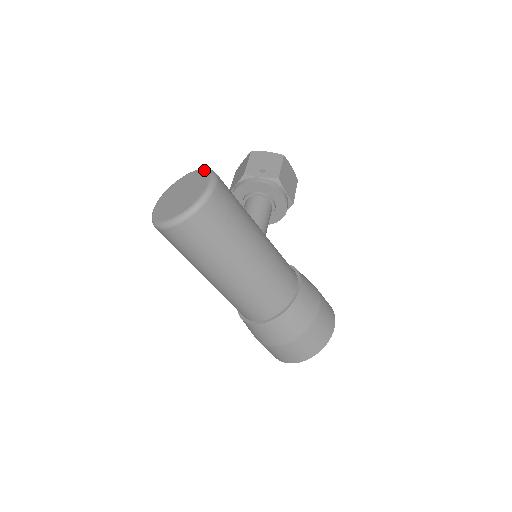
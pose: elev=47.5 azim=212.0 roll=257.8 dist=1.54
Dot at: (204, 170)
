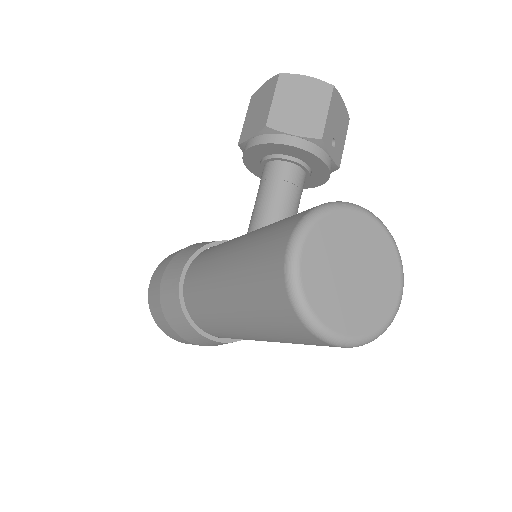
Dot at: (391, 239)
